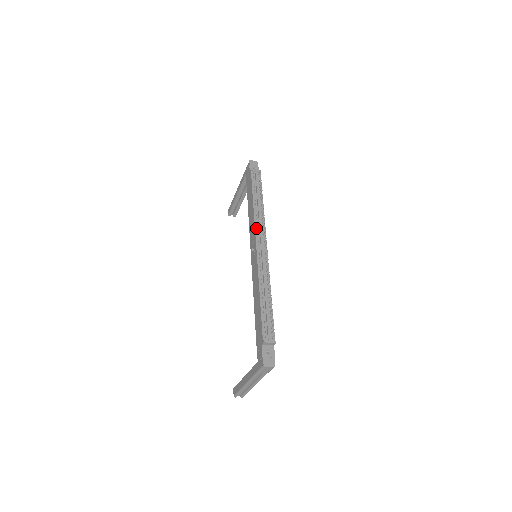
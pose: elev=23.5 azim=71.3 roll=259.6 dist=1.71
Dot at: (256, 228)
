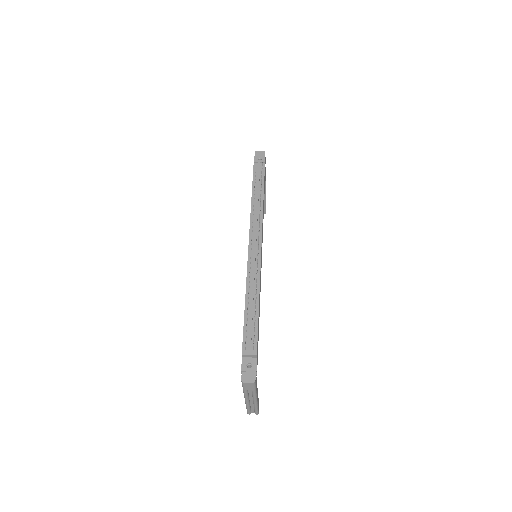
Dot at: (251, 225)
